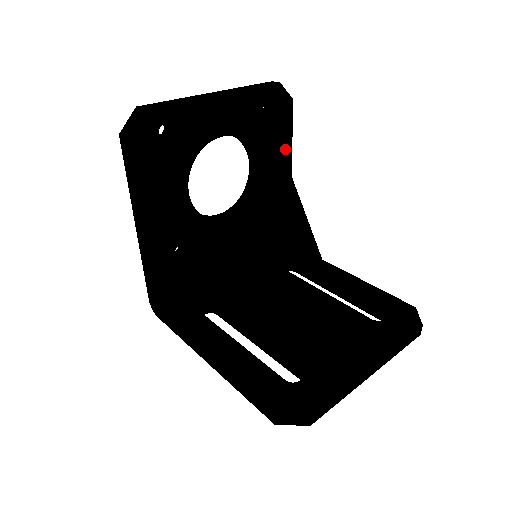
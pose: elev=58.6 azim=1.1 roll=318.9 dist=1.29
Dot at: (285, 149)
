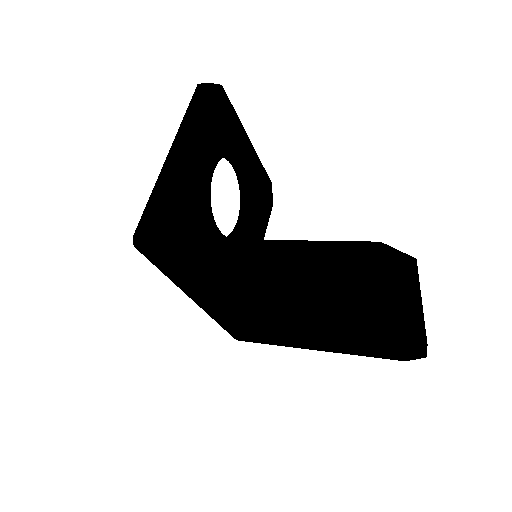
Dot at: (261, 233)
